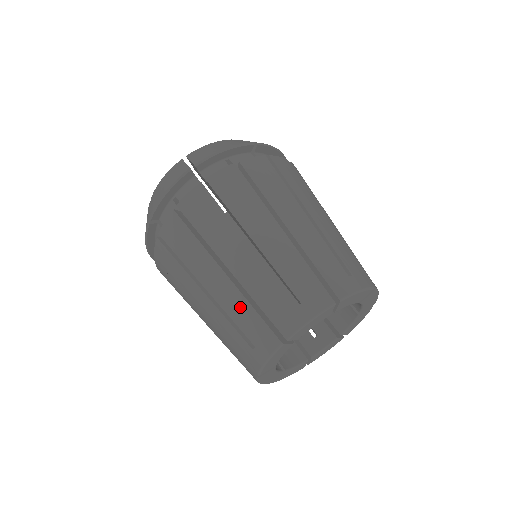
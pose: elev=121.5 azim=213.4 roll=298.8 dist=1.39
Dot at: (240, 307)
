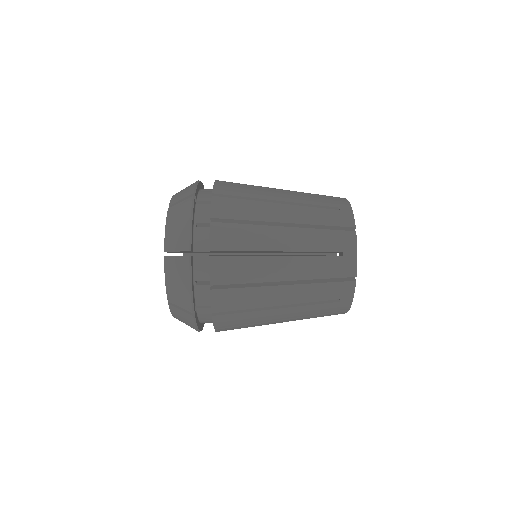
Dot at: occluded
